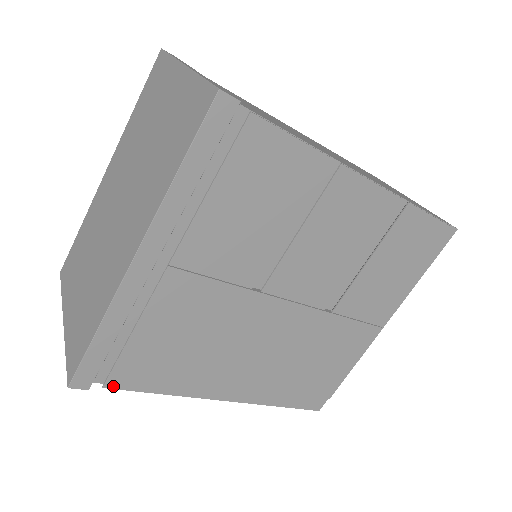
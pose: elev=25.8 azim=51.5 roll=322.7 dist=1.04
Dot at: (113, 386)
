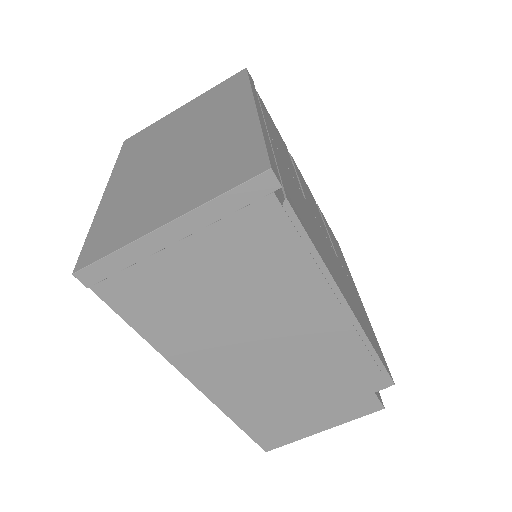
Dot at: (290, 205)
